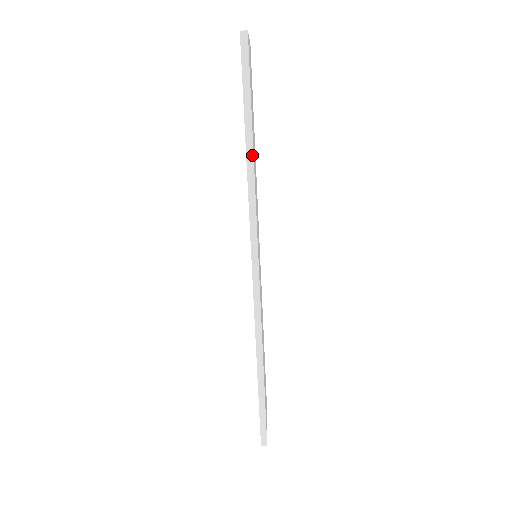
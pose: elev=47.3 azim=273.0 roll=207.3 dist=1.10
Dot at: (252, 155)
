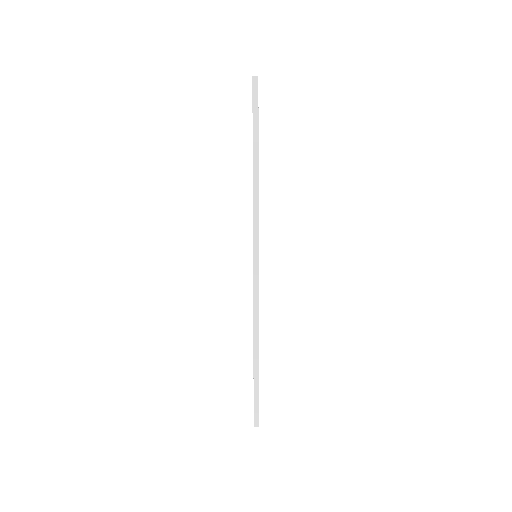
Dot at: (257, 169)
